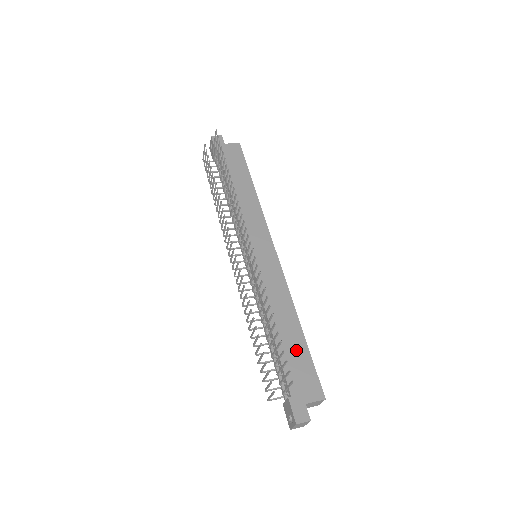
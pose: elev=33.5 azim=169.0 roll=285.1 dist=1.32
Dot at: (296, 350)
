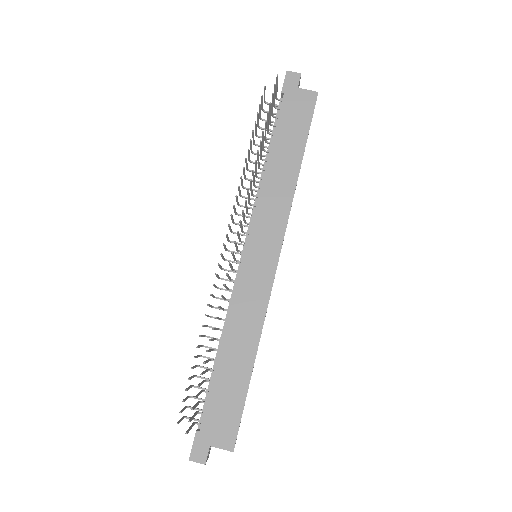
Dot at: (233, 387)
